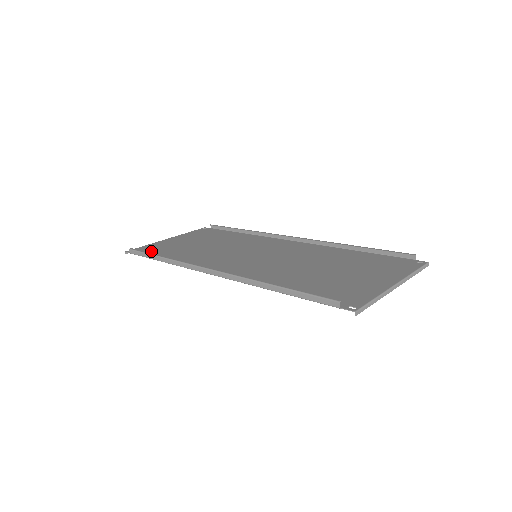
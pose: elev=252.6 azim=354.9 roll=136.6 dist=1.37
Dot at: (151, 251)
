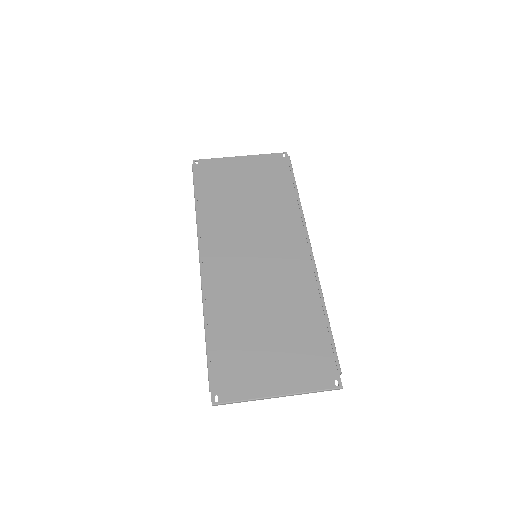
Dot at: (207, 176)
